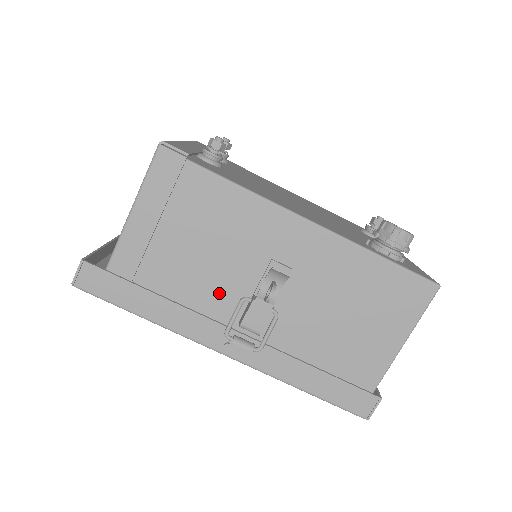
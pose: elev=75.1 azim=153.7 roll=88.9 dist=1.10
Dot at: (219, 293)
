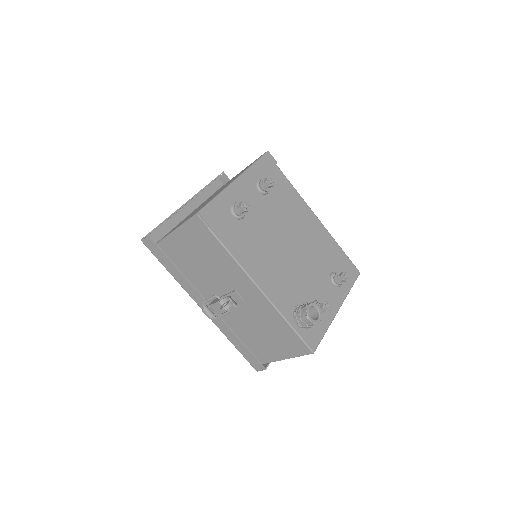
Dot at: (207, 285)
